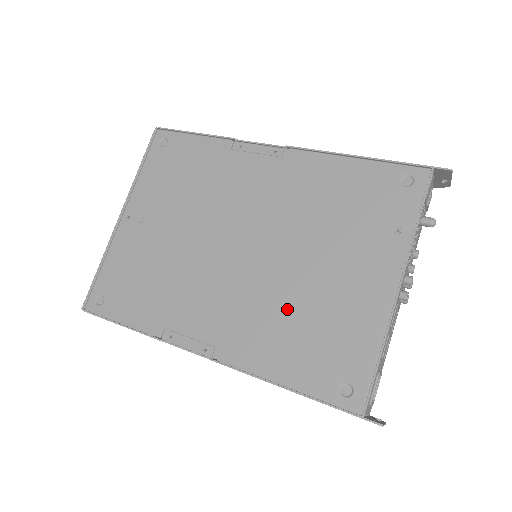
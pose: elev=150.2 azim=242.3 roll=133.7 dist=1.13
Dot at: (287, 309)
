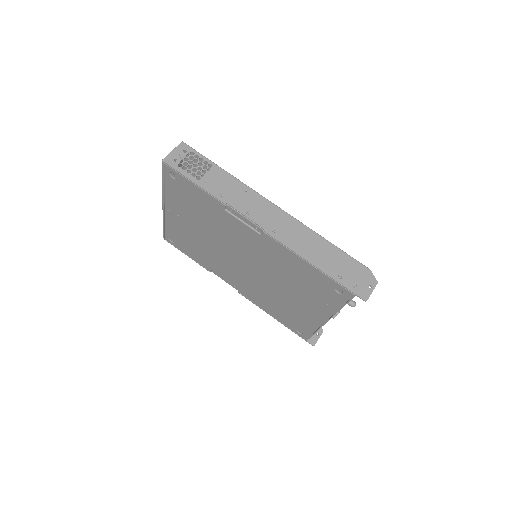
Dot at: (272, 298)
